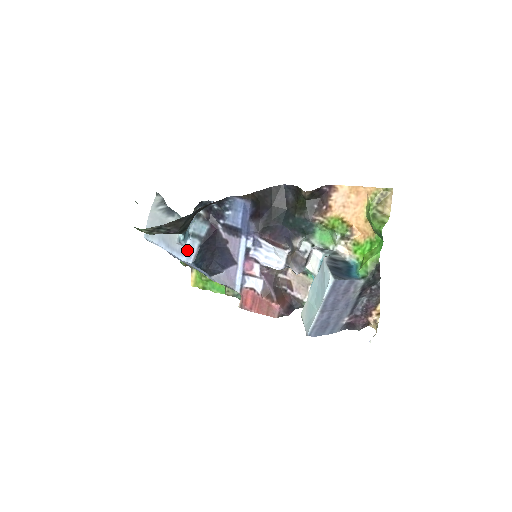
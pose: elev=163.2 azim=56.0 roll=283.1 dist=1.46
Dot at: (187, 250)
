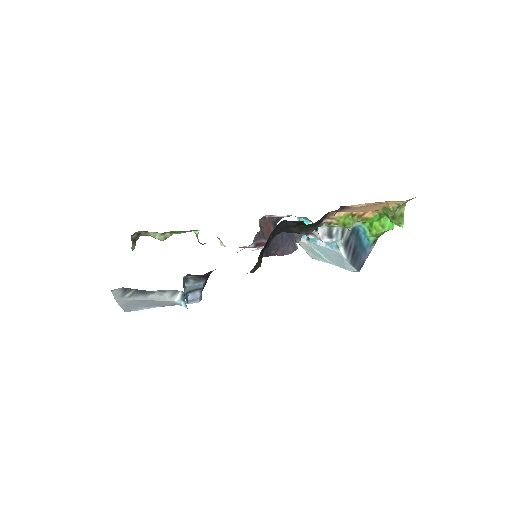
Dot at: (190, 301)
